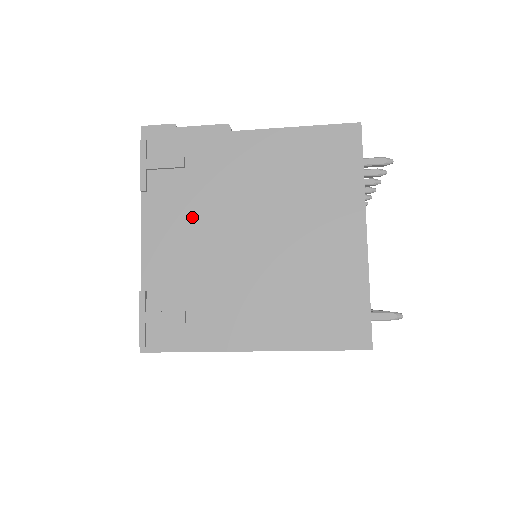
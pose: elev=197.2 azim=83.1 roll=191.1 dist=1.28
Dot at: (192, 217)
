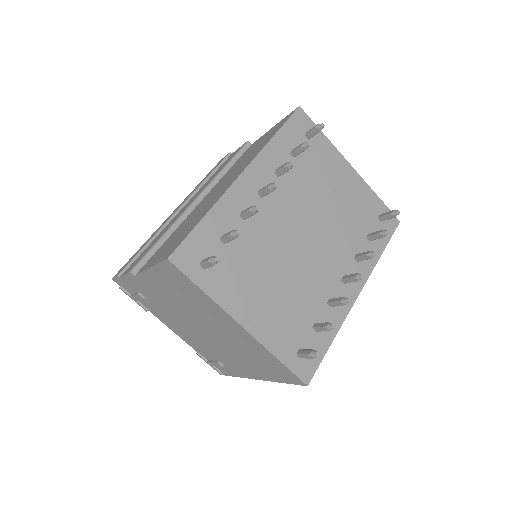
Dot at: (174, 321)
